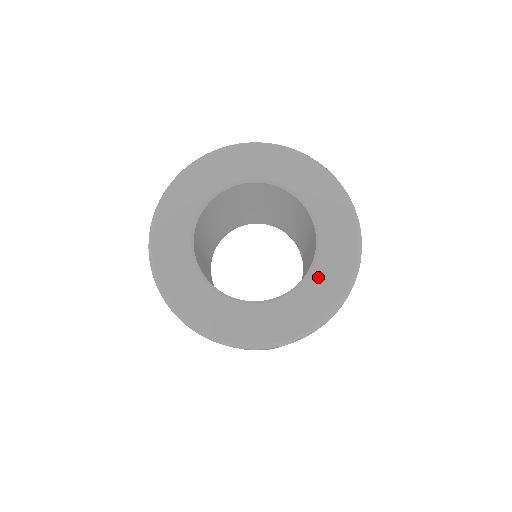
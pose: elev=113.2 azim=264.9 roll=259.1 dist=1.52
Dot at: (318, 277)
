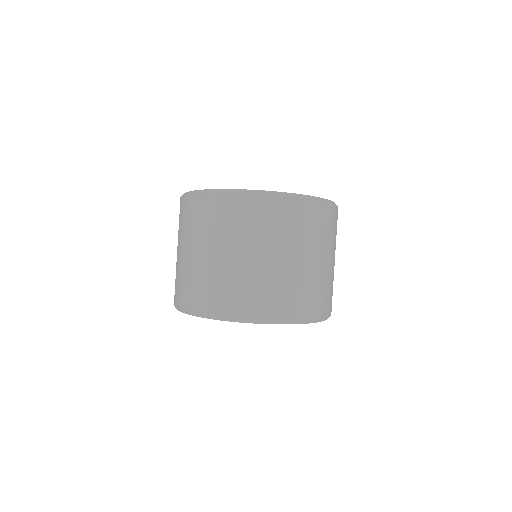
Dot at: occluded
